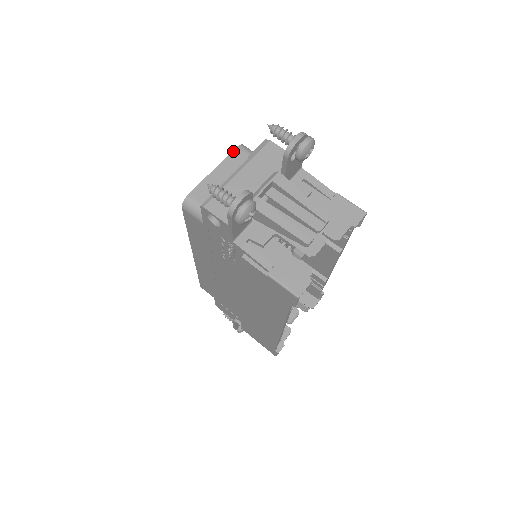
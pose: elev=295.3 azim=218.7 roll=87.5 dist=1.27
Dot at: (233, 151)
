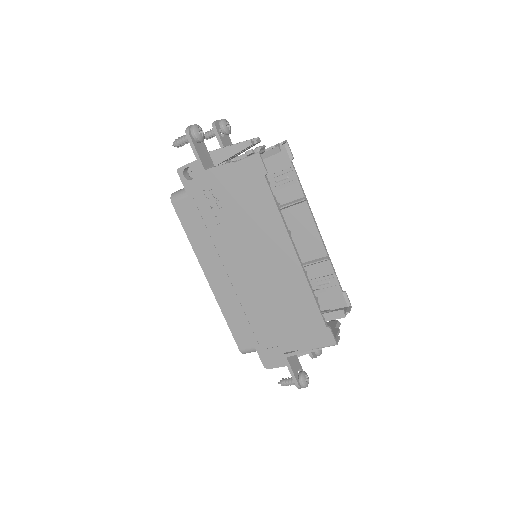
Dot at: occluded
